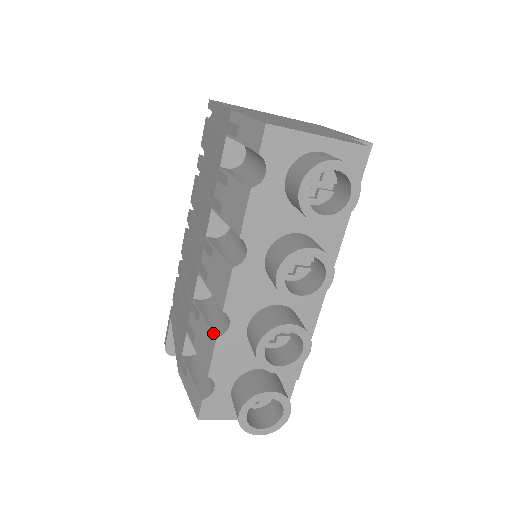
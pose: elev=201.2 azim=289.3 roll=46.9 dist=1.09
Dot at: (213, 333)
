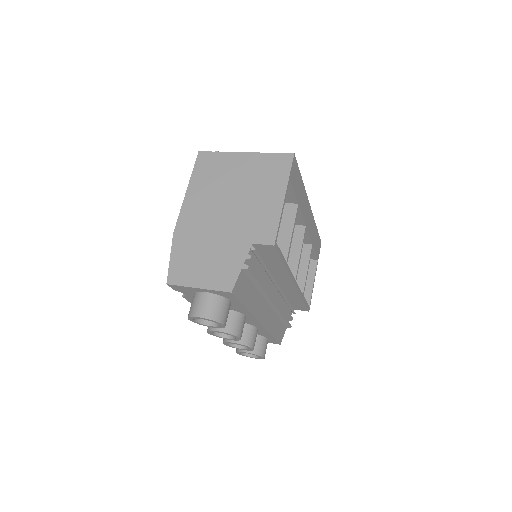
Dot at: occluded
